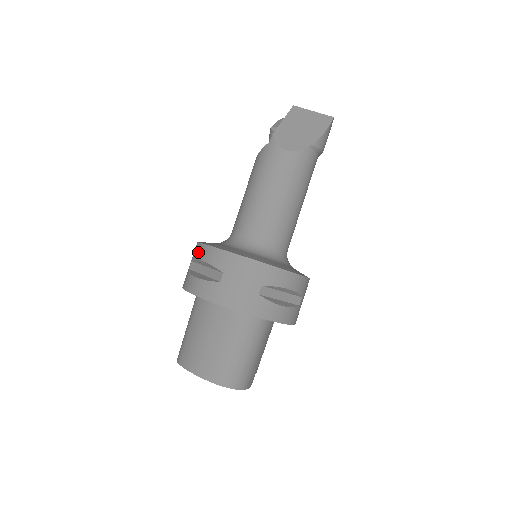
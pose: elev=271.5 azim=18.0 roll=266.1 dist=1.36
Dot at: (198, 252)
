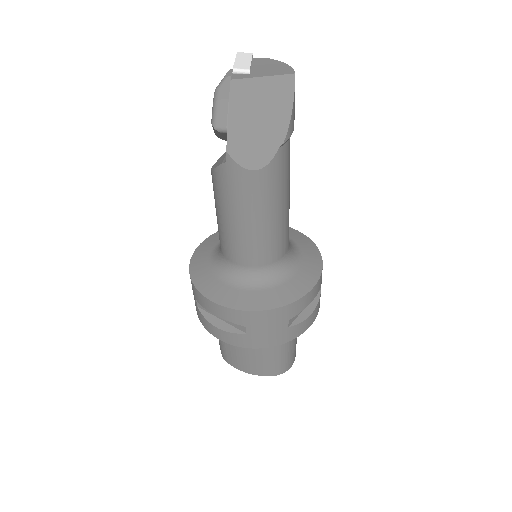
Dot at: (203, 303)
